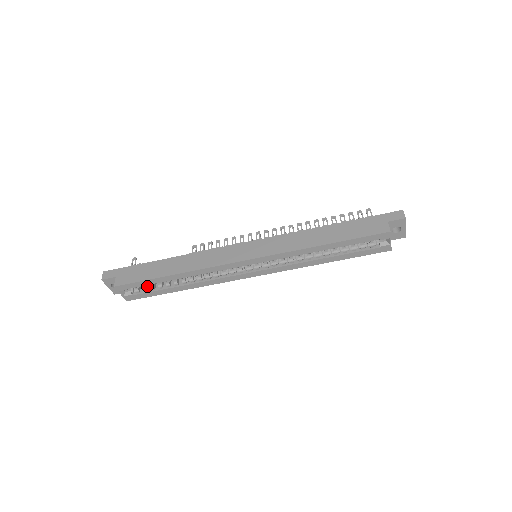
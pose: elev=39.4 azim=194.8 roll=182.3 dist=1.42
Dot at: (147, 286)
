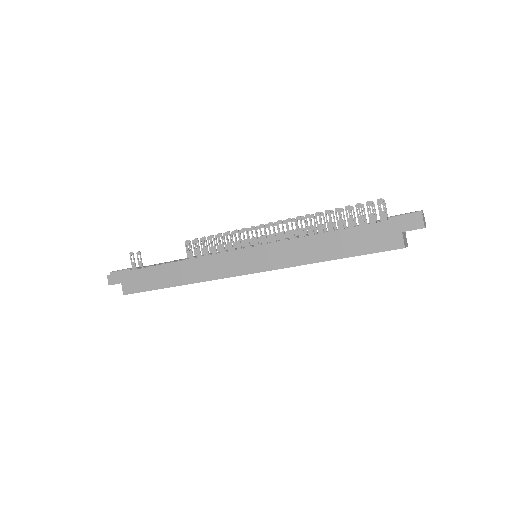
Dot at: occluded
